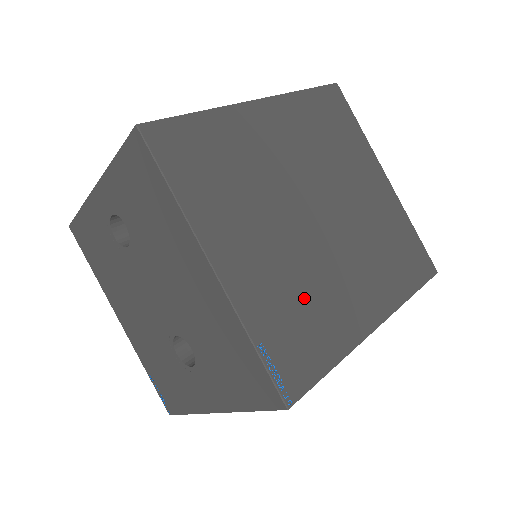
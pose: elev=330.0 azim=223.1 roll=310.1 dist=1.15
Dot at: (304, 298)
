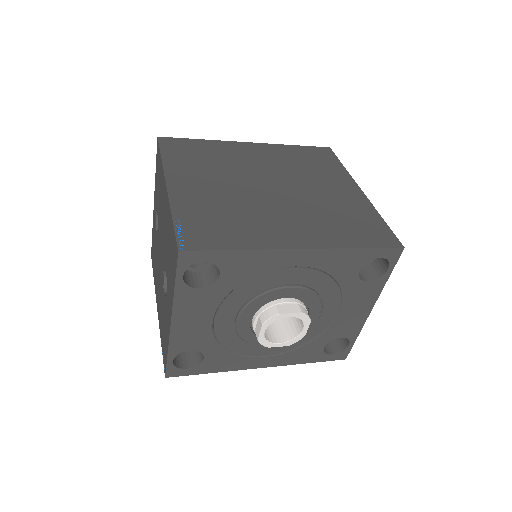
Dot at: (231, 214)
